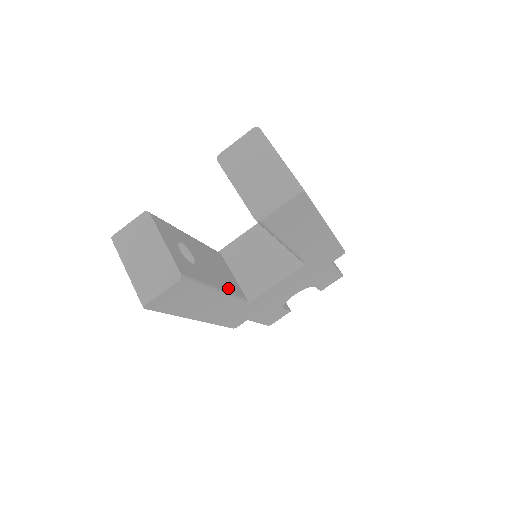
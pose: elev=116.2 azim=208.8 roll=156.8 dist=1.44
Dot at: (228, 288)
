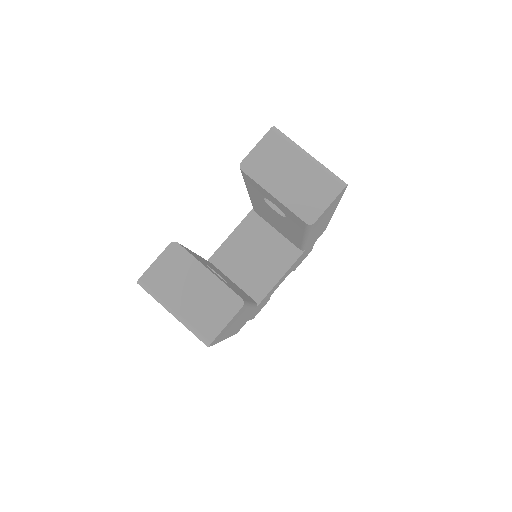
Dot at: occluded
